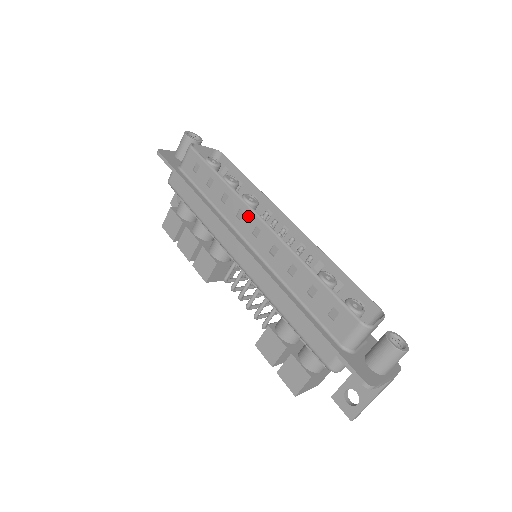
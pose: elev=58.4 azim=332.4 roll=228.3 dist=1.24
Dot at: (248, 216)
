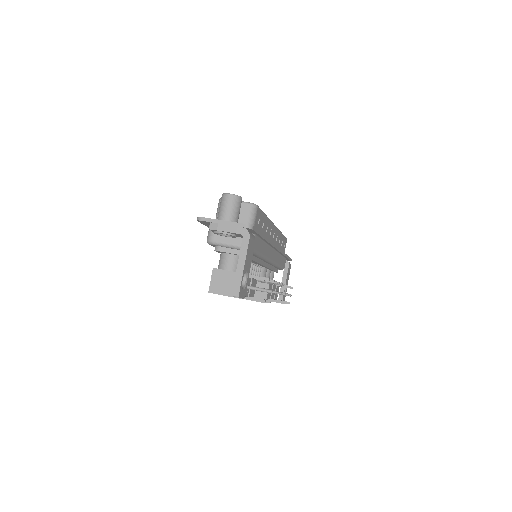
Dot at: occluded
